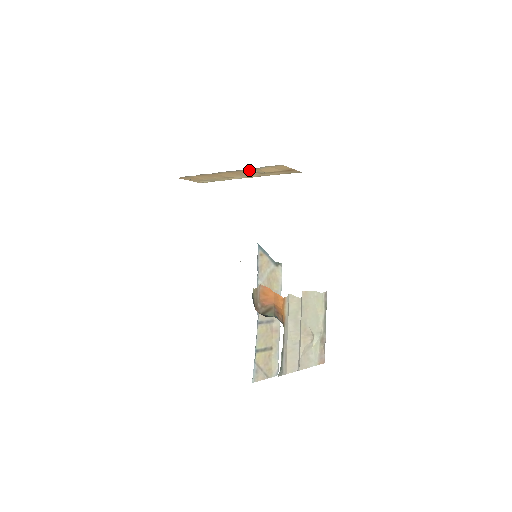
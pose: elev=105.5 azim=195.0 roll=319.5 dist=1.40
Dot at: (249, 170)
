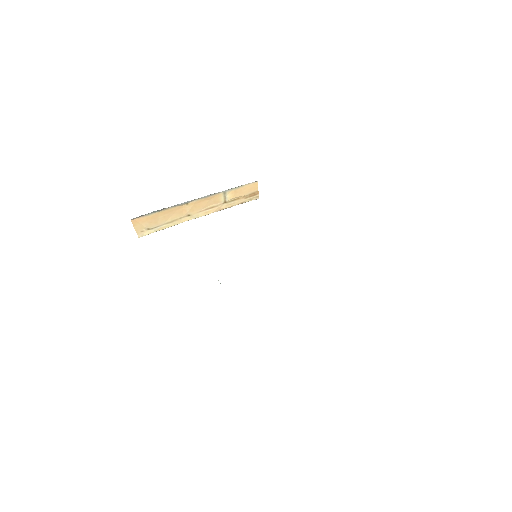
Dot at: (222, 195)
